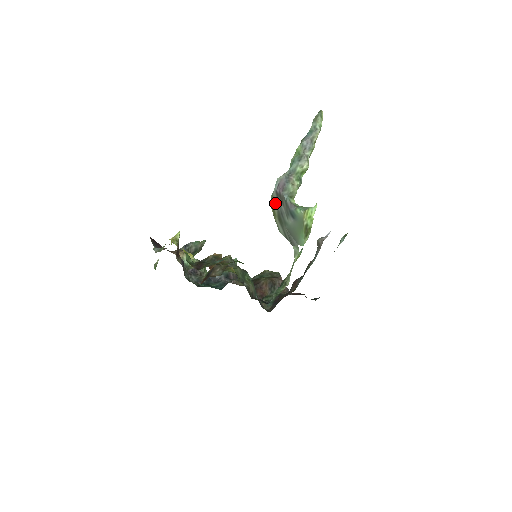
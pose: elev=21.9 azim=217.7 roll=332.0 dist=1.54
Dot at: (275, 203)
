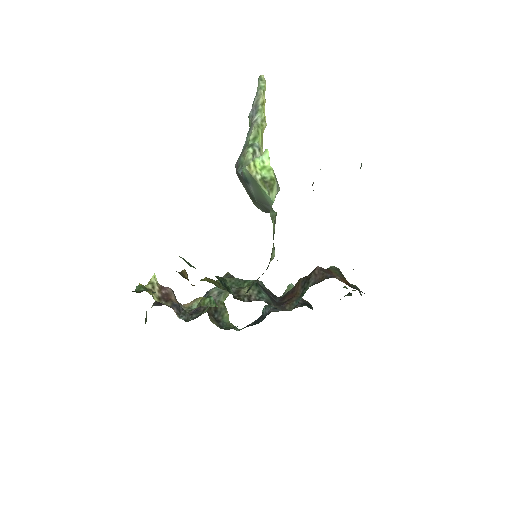
Dot at: occluded
